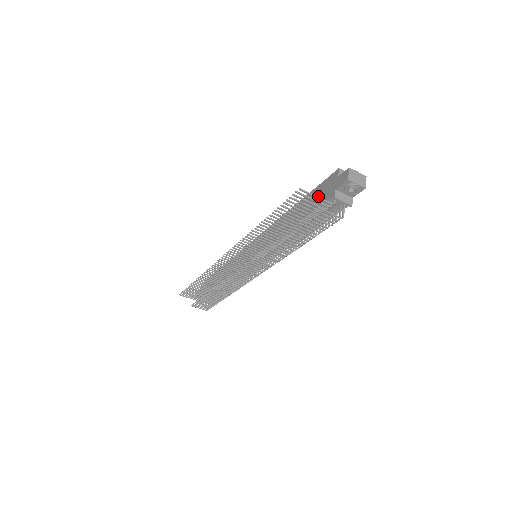
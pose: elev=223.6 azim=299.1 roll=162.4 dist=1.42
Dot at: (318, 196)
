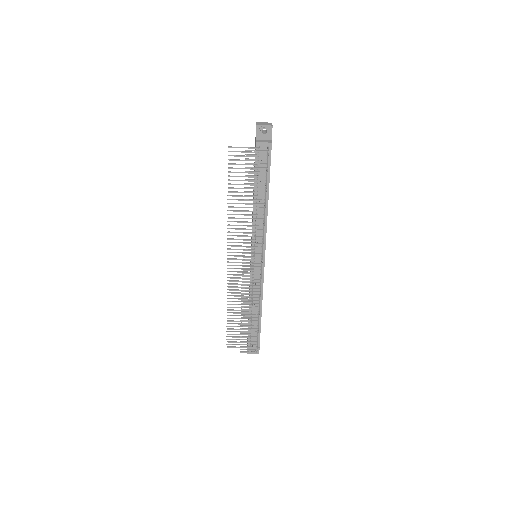
Dot at: occluded
